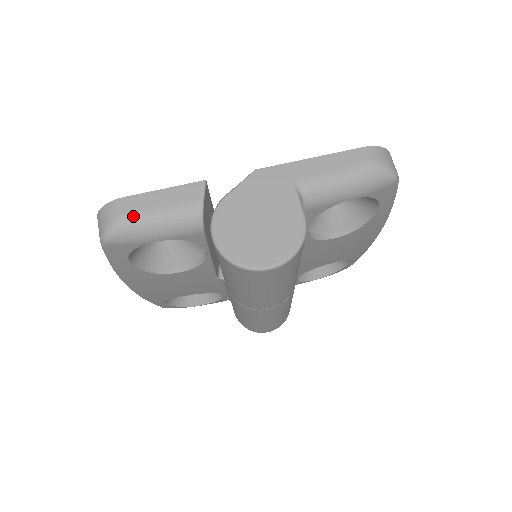
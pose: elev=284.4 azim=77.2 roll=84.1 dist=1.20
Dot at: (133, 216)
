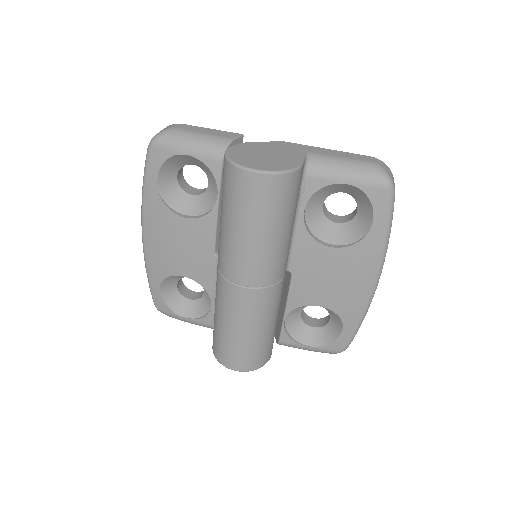
Dot at: (181, 130)
